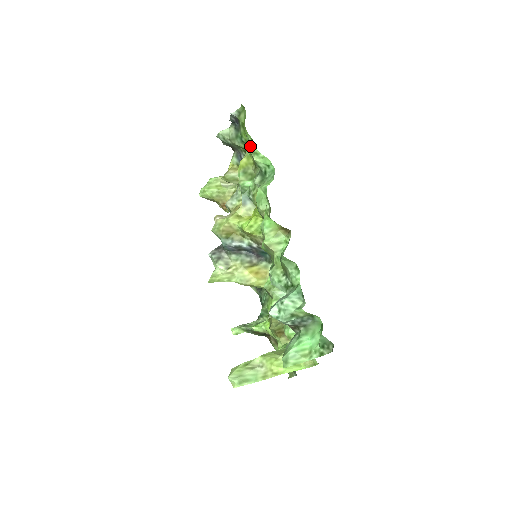
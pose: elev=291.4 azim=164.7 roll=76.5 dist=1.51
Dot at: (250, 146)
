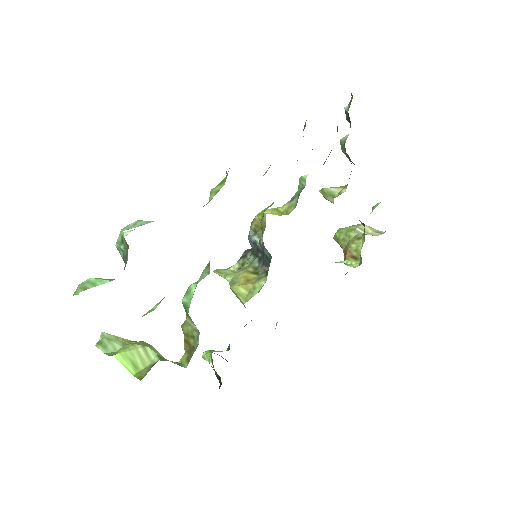
Dot at: occluded
